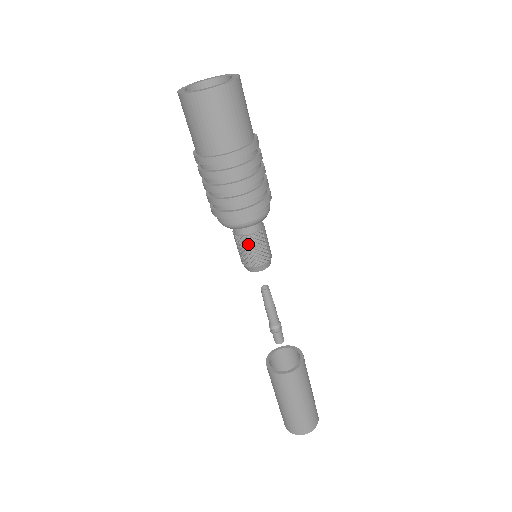
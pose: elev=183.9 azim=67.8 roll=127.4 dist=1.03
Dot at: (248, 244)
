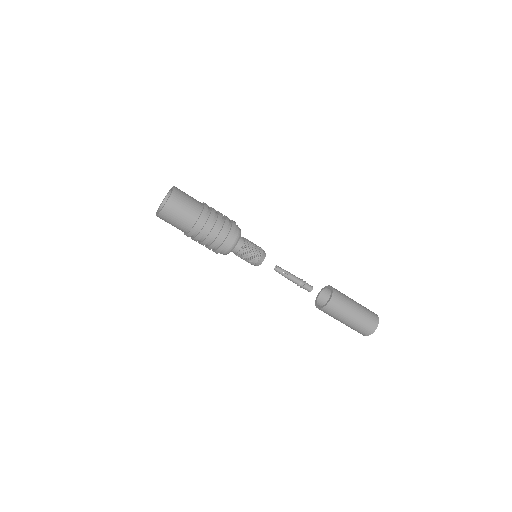
Dot at: (240, 257)
